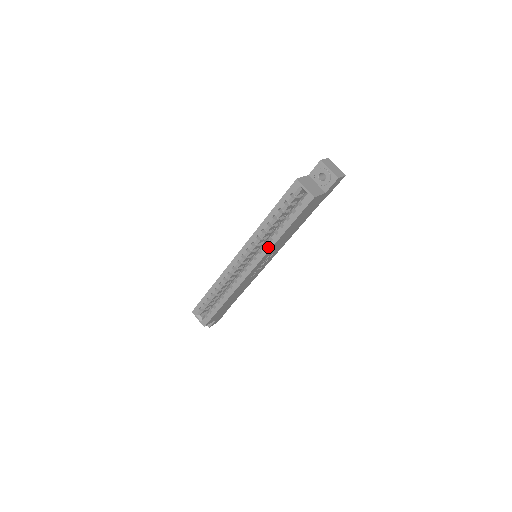
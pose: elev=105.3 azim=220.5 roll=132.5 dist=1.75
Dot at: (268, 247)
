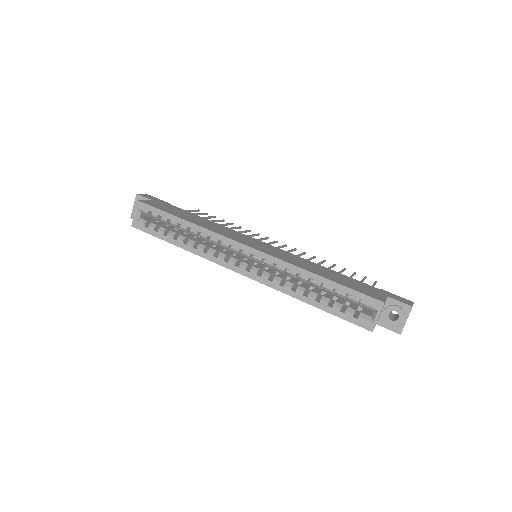
Dot at: (282, 288)
